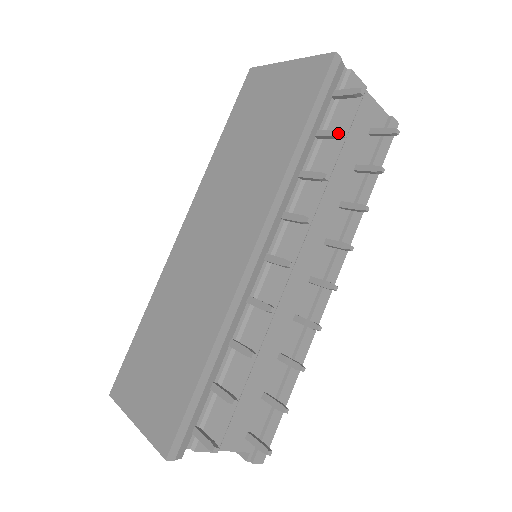
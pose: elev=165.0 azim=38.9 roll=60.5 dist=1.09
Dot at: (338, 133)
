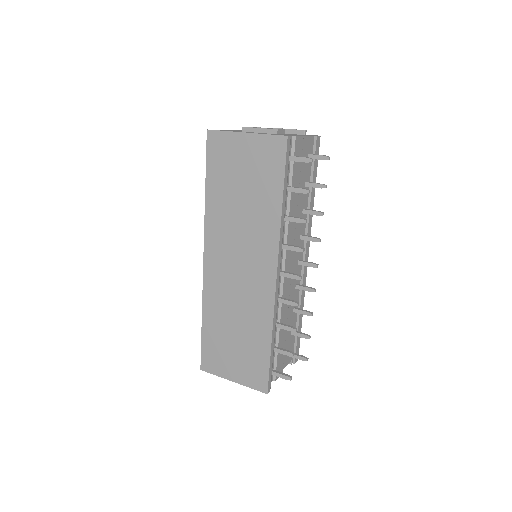
Dot at: (305, 192)
